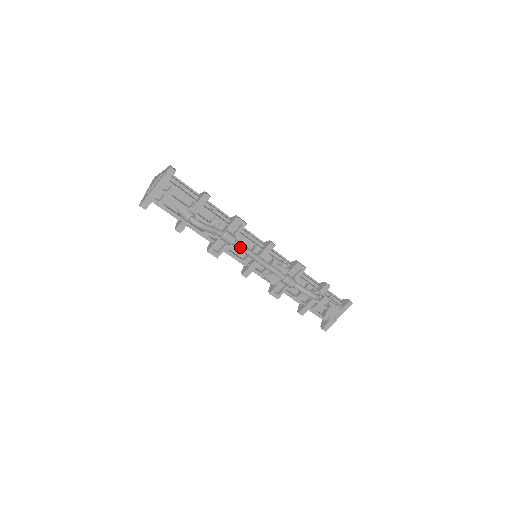
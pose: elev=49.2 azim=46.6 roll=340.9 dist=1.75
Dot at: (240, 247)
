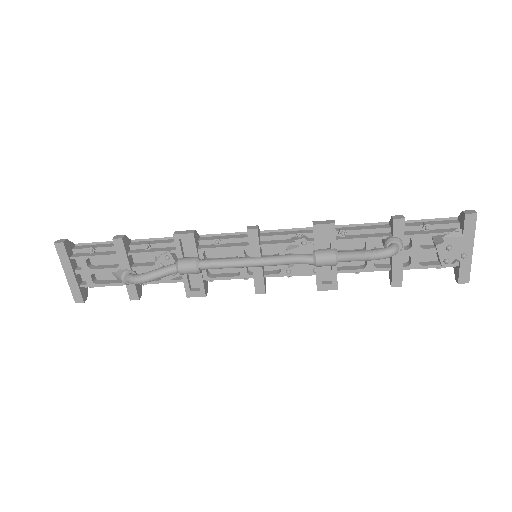
Dot at: (212, 267)
